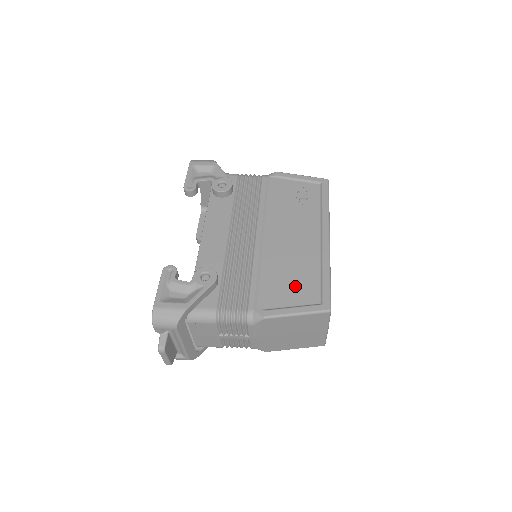
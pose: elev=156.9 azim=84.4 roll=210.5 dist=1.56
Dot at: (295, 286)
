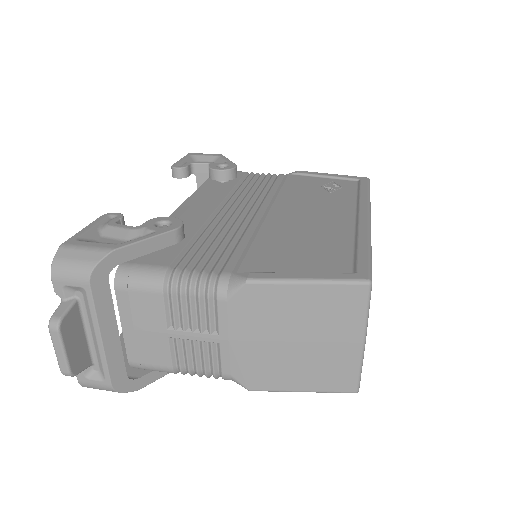
Dot at: (309, 254)
